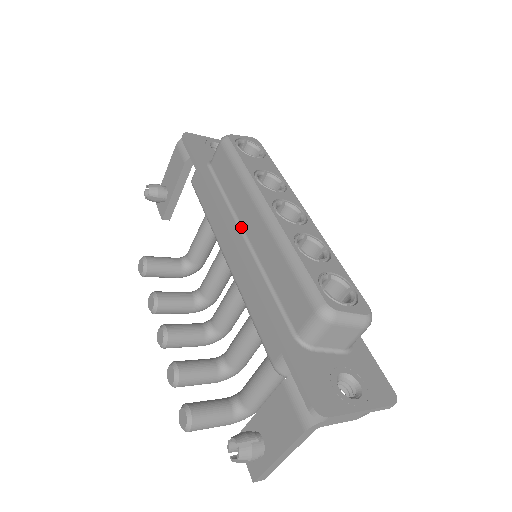
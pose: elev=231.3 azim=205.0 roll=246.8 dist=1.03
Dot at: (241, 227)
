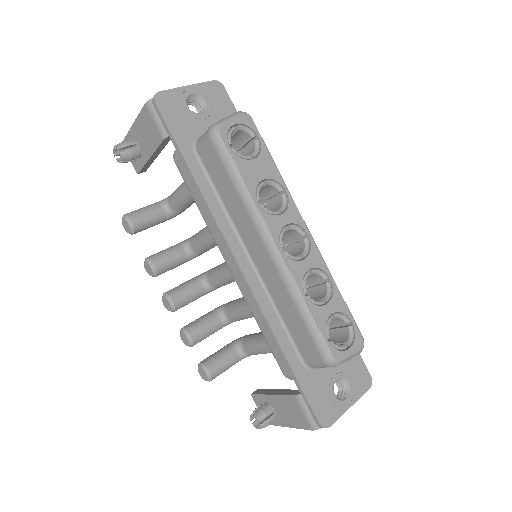
Dot at: (245, 247)
